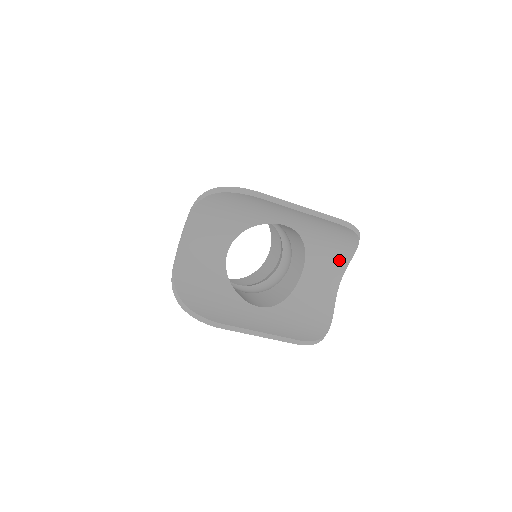
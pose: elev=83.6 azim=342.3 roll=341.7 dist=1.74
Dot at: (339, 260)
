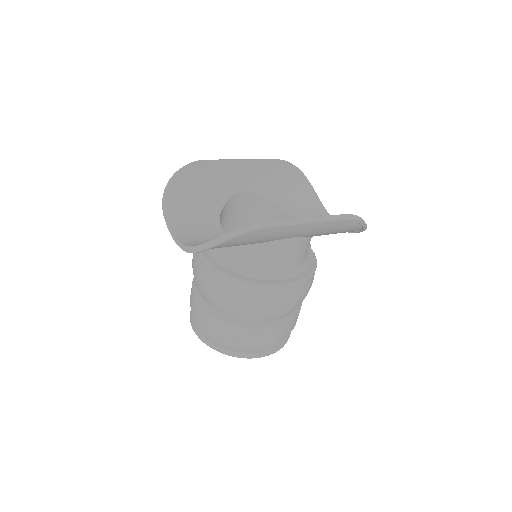
Dot at: (313, 205)
